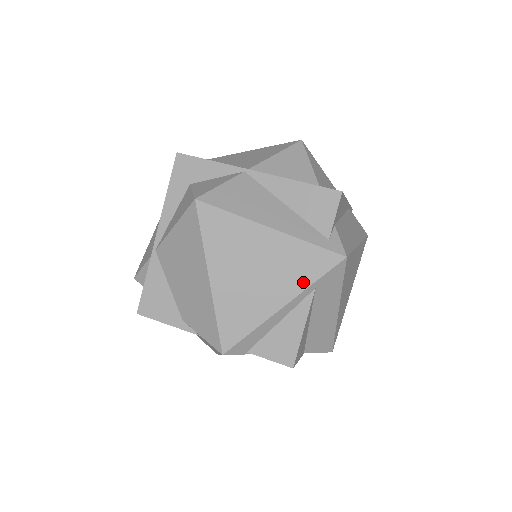
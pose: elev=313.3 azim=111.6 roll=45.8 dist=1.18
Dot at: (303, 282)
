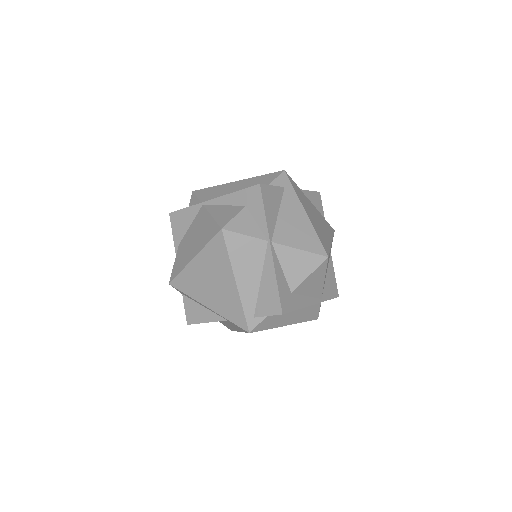
Dot at: (224, 313)
